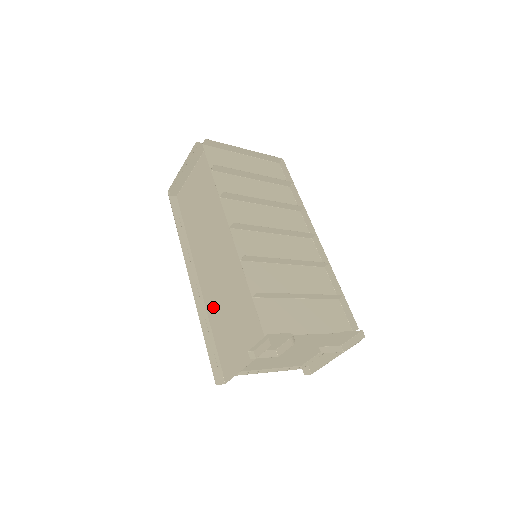
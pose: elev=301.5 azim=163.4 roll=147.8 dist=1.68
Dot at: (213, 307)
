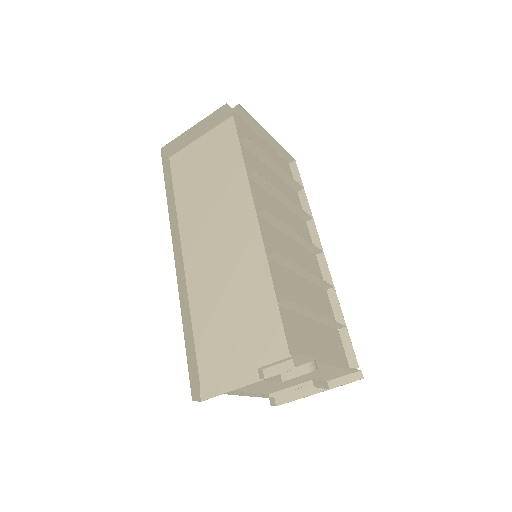
Dot at: (202, 302)
